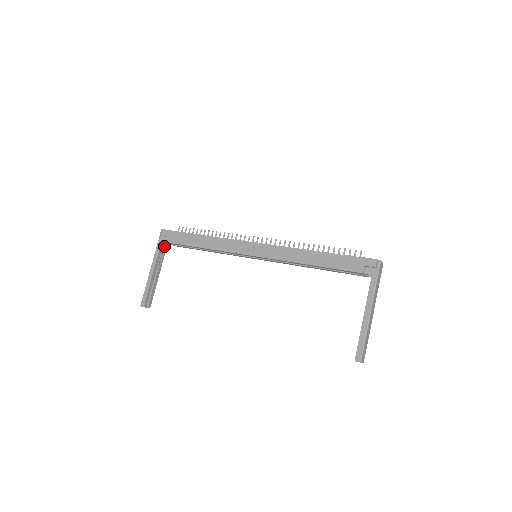
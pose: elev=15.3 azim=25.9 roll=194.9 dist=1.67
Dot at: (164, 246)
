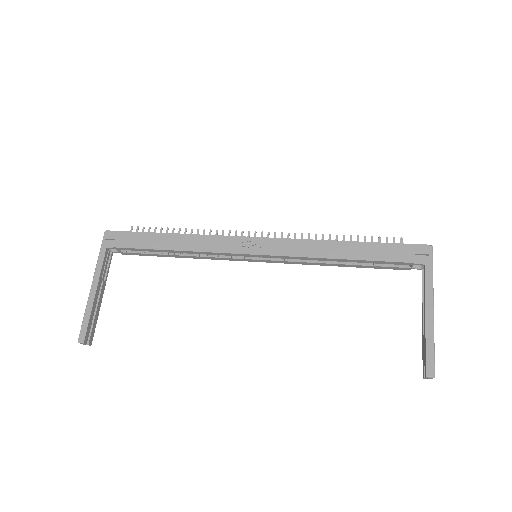
Dot at: (108, 255)
